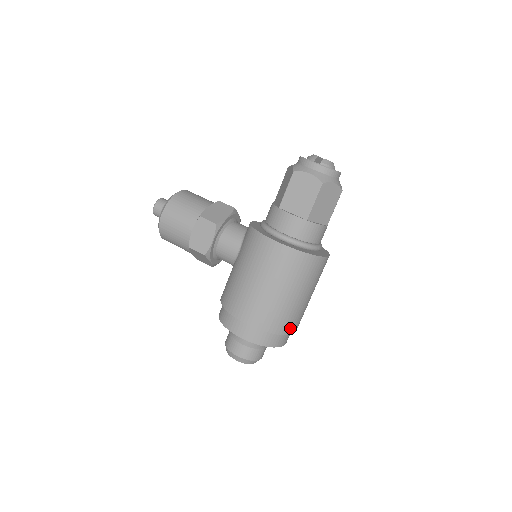
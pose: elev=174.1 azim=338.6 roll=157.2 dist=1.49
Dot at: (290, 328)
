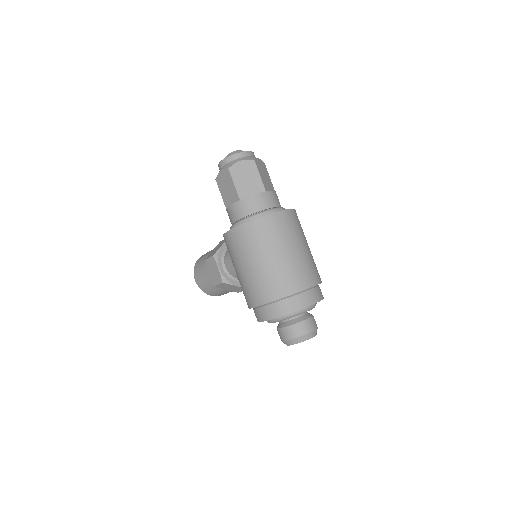
Dot at: (294, 286)
